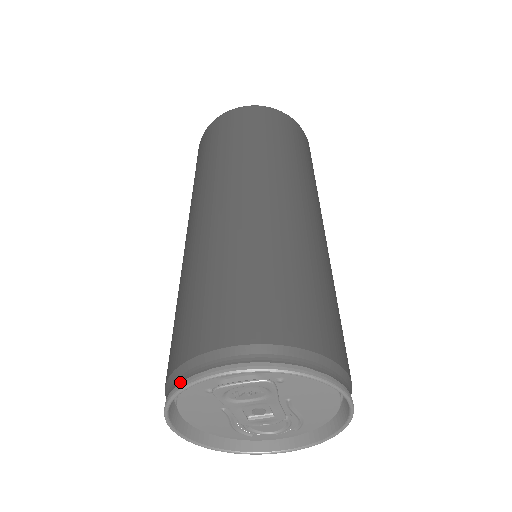
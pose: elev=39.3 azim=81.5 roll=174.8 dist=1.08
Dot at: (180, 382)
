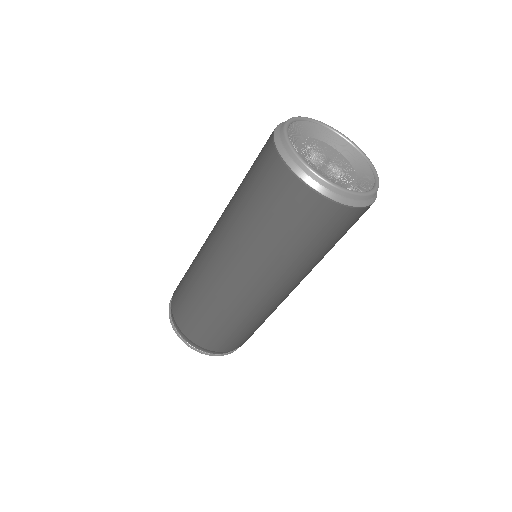
Dot at: (192, 345)
